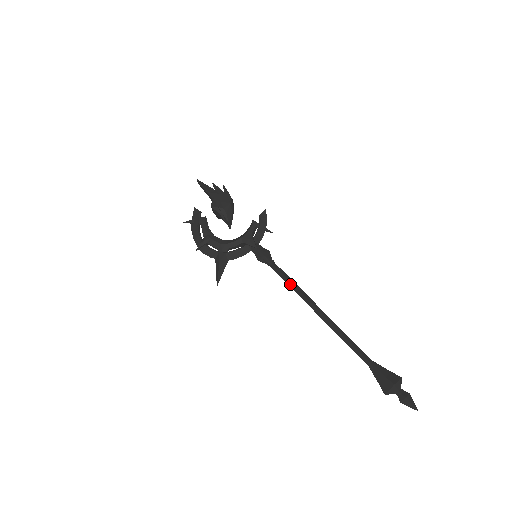
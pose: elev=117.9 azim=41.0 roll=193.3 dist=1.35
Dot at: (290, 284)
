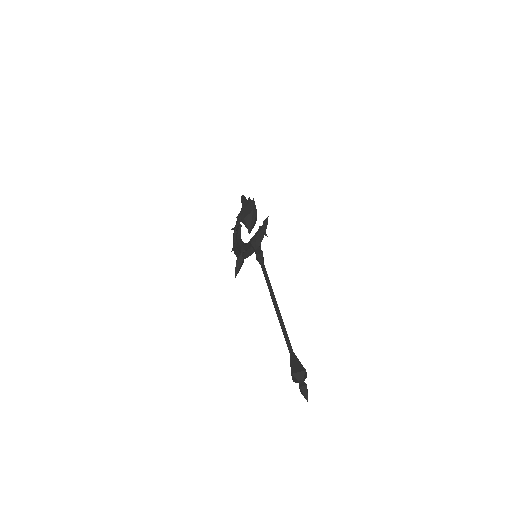
Dot at: occluded
